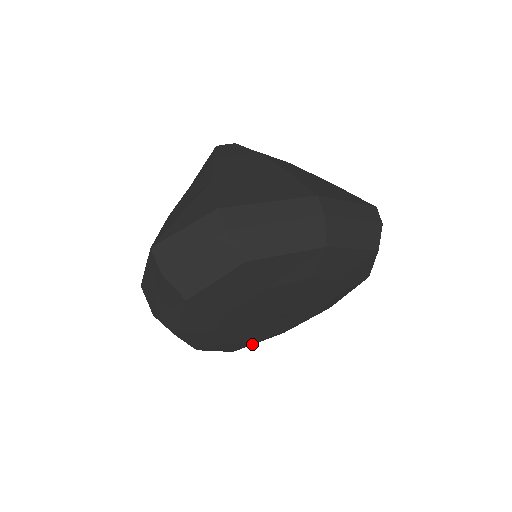
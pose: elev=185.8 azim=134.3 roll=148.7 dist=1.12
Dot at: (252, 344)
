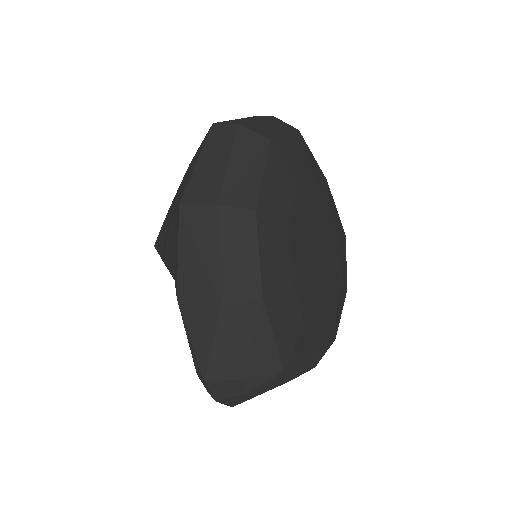
Dot at: (297, 363)
